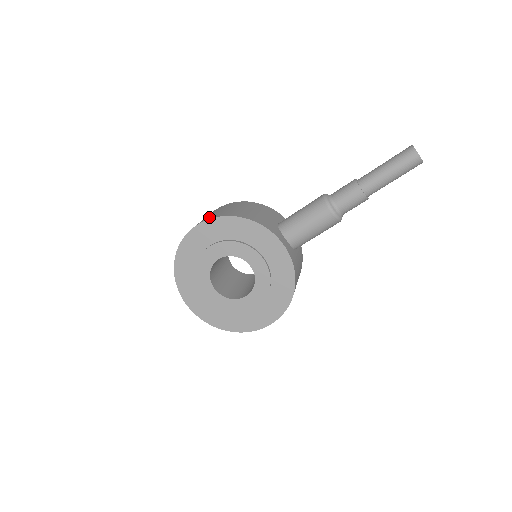
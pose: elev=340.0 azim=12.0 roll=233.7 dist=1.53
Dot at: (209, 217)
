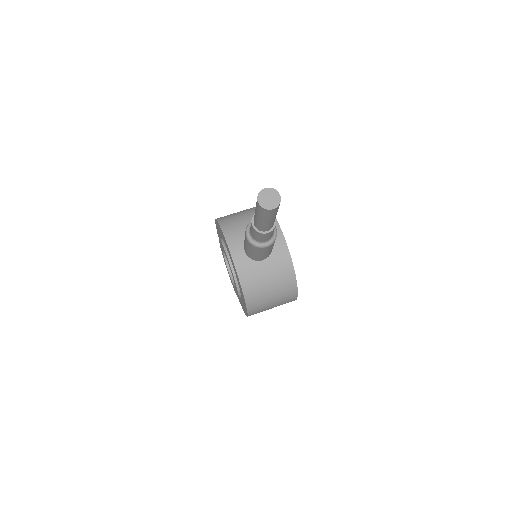
Dot at: occluded
